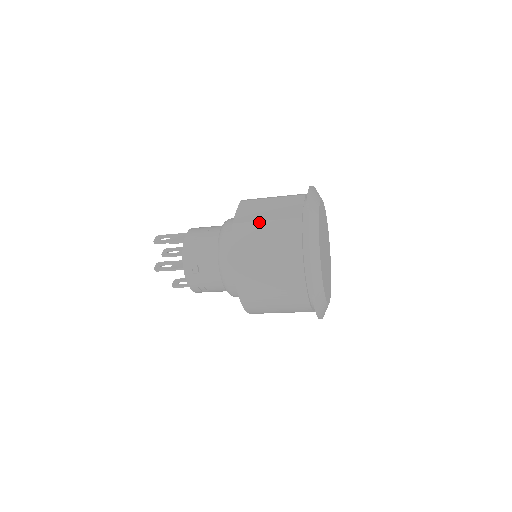
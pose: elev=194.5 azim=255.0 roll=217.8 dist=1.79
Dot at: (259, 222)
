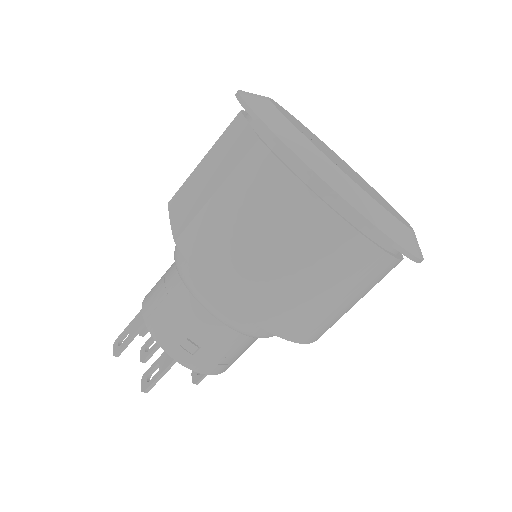
Dot at: (206, 205)
